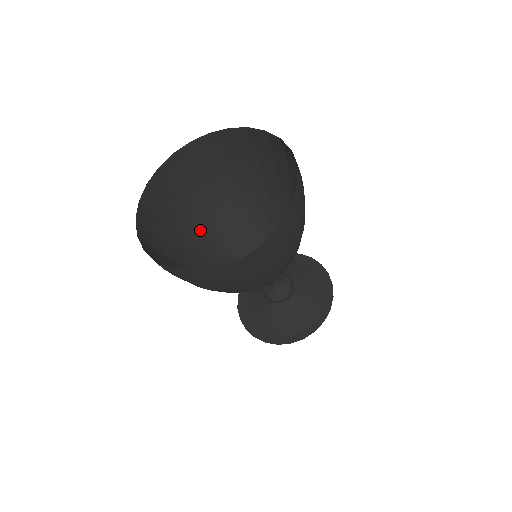
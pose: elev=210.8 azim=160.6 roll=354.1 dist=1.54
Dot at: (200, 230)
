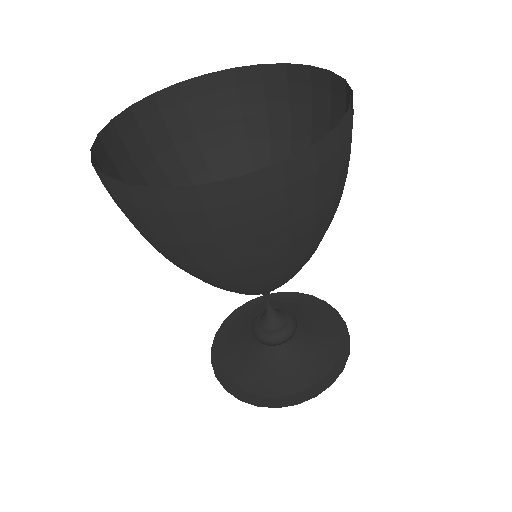
Dot at: occluded
